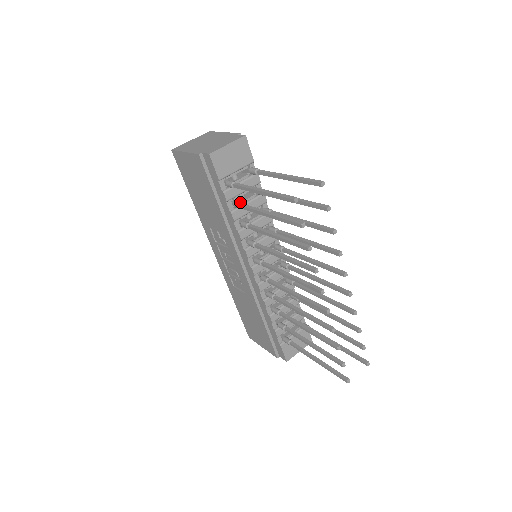
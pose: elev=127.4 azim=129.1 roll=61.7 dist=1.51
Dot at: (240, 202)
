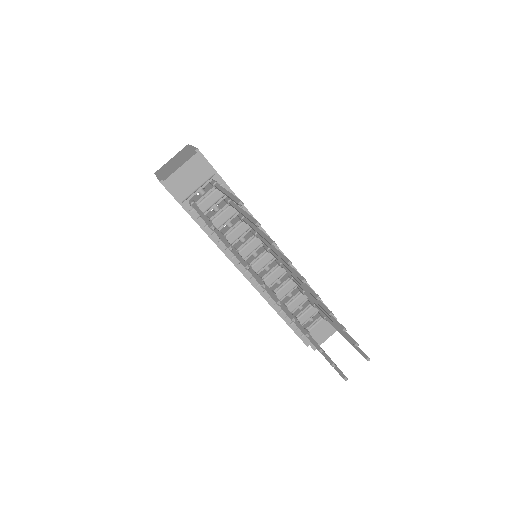
Dot at: occluded
